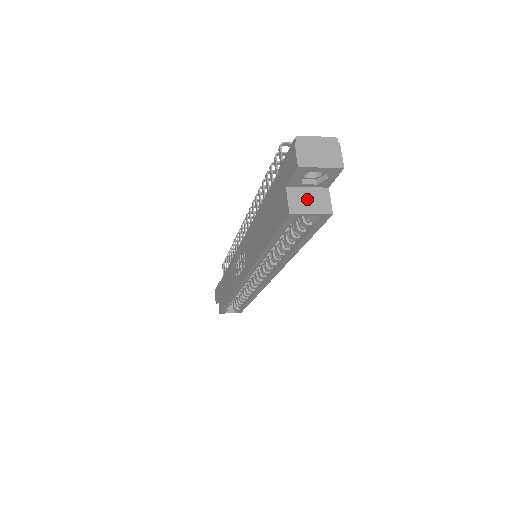
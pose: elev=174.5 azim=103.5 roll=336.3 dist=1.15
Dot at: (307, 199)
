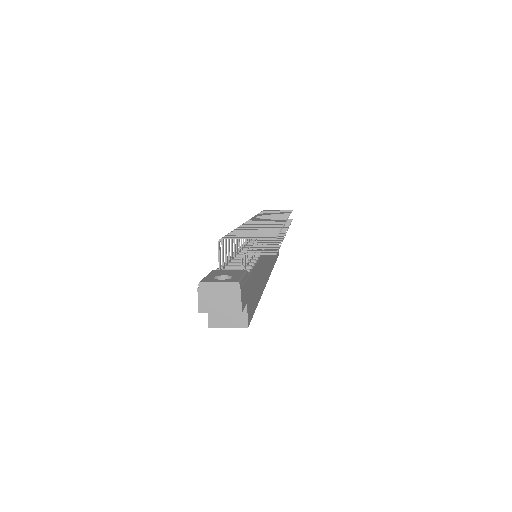
Dot at: (225, 314)
